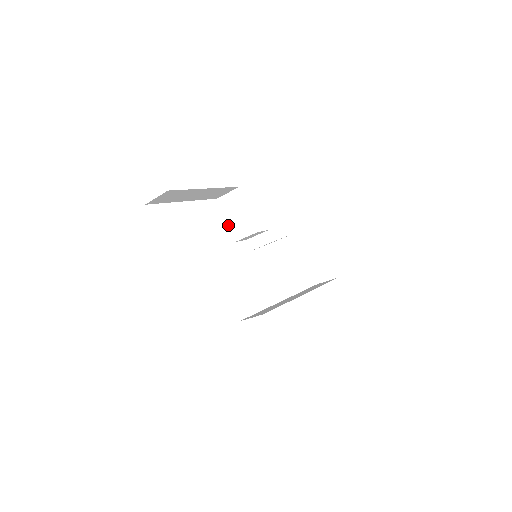
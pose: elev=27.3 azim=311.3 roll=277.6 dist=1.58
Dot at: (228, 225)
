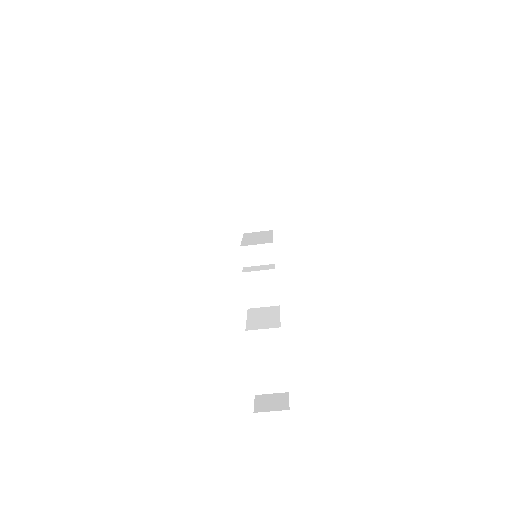
Dot at: (242, 241)
